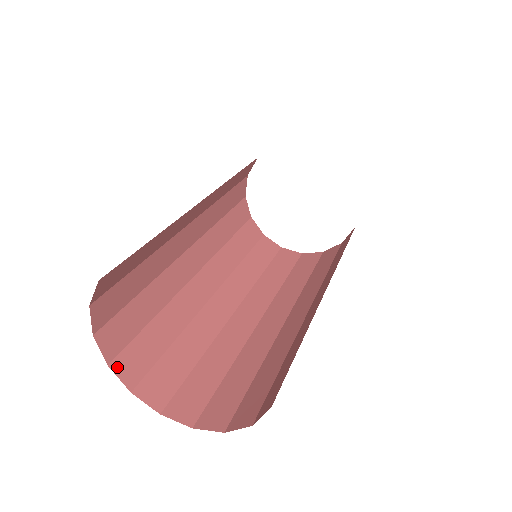
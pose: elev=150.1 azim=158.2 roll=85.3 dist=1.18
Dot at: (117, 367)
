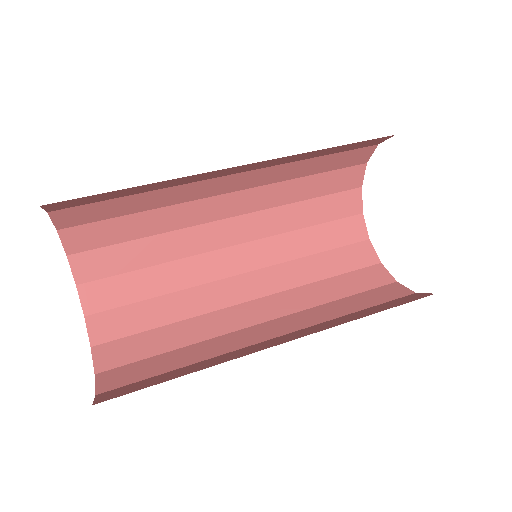
Dot at: (92, 321)
